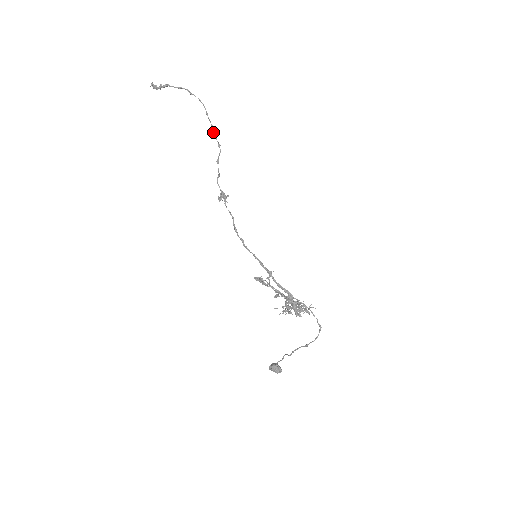
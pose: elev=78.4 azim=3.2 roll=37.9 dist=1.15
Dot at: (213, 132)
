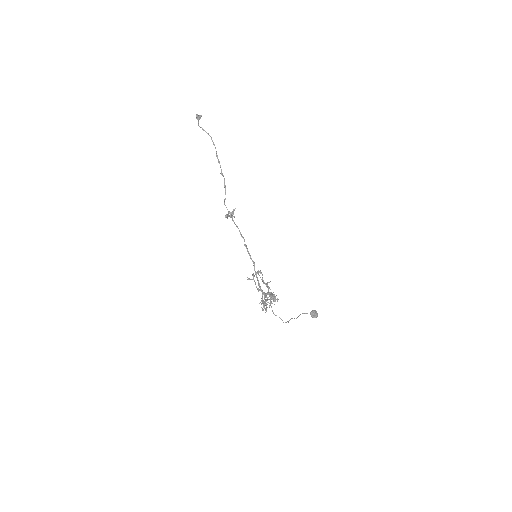
Dot at: (218, 162)
